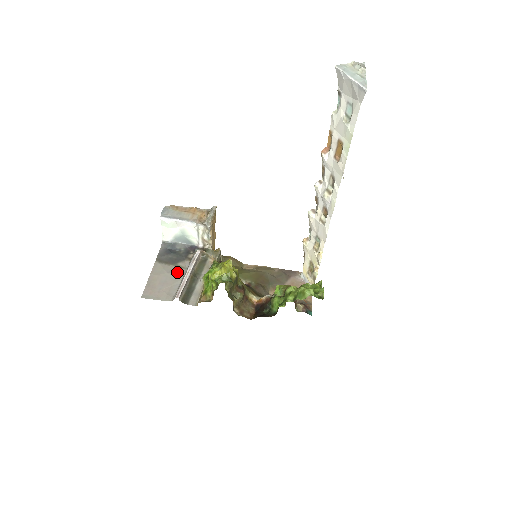
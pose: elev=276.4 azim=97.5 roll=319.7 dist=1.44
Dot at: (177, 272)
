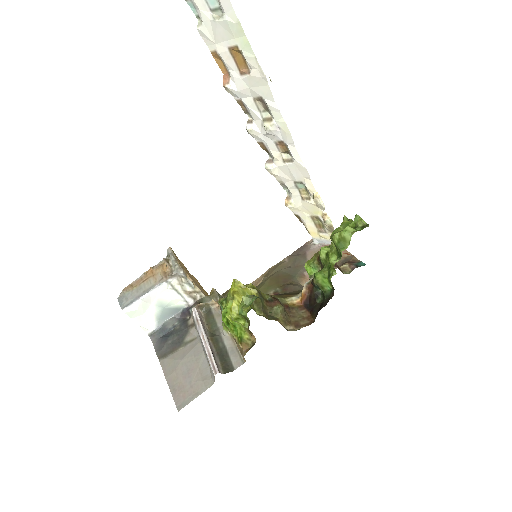
Dot at: (192, 349)
